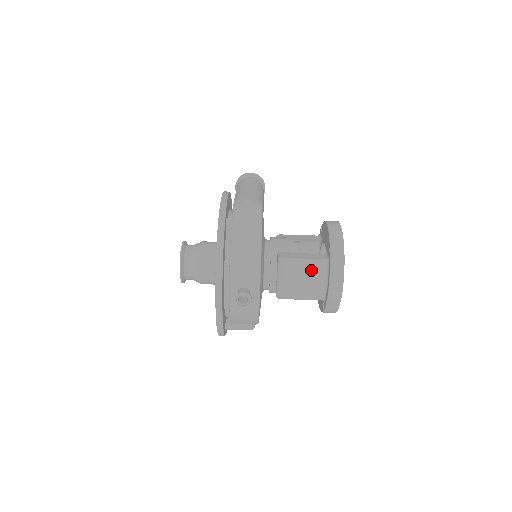
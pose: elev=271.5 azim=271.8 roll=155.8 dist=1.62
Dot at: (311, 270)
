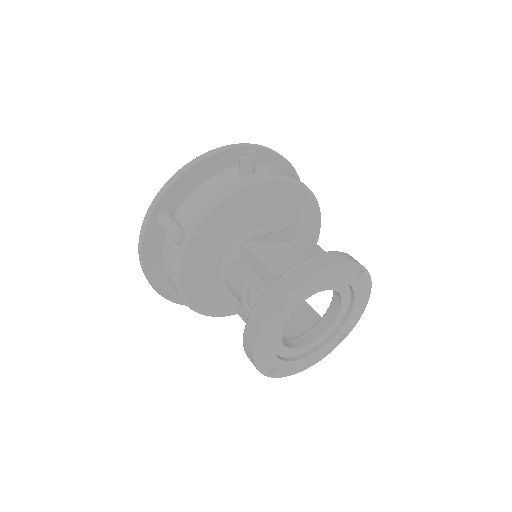
Dot at: (310, 248)
